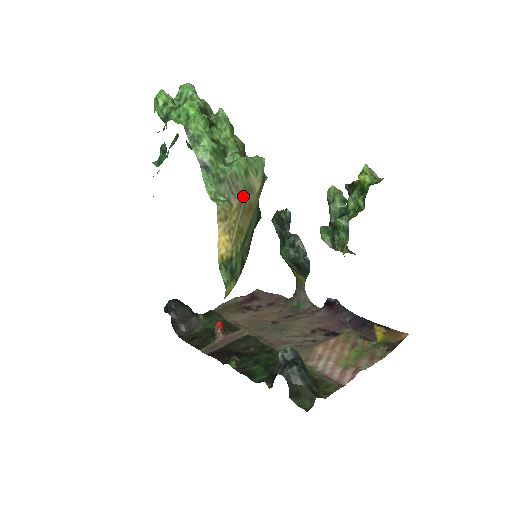
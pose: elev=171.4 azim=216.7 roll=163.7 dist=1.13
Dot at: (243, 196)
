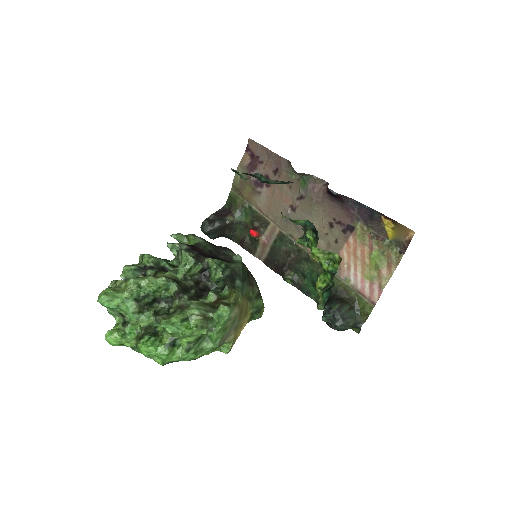
Dot at: (234, 326)
